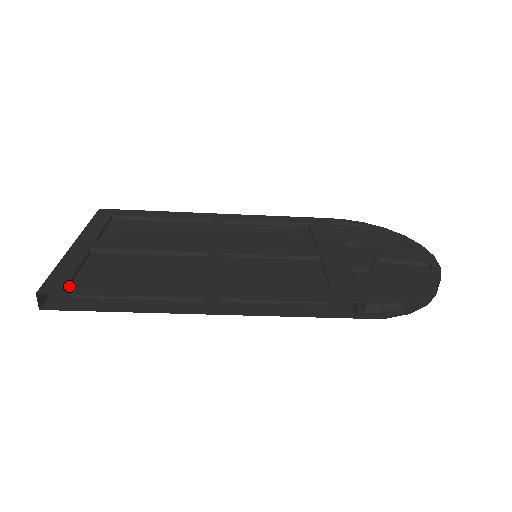
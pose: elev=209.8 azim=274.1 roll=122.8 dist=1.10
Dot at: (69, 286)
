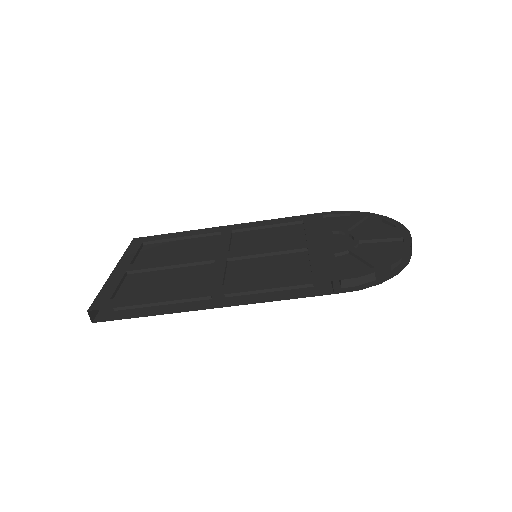
Dot at: (110, 302)
